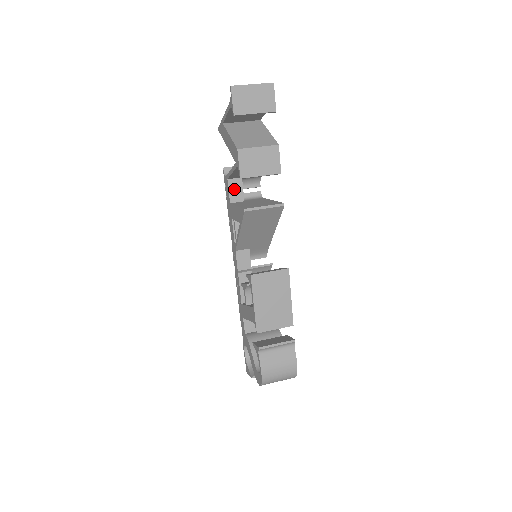
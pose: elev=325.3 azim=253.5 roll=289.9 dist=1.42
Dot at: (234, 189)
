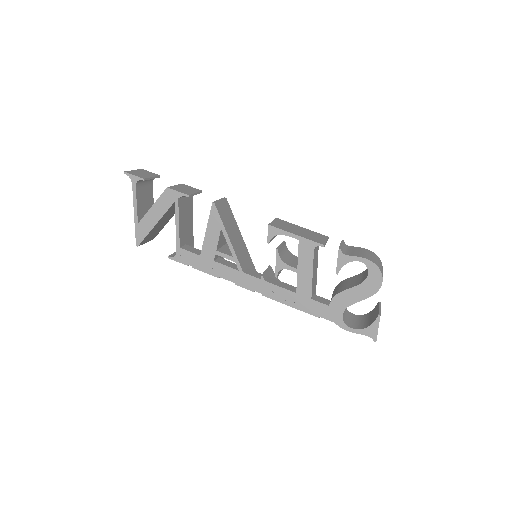
Dot at: (191, 250)
